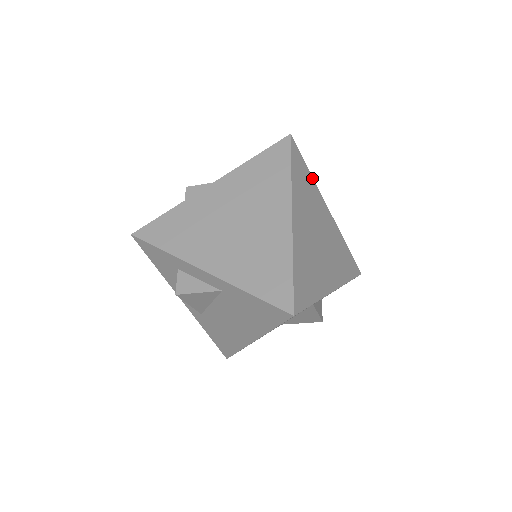
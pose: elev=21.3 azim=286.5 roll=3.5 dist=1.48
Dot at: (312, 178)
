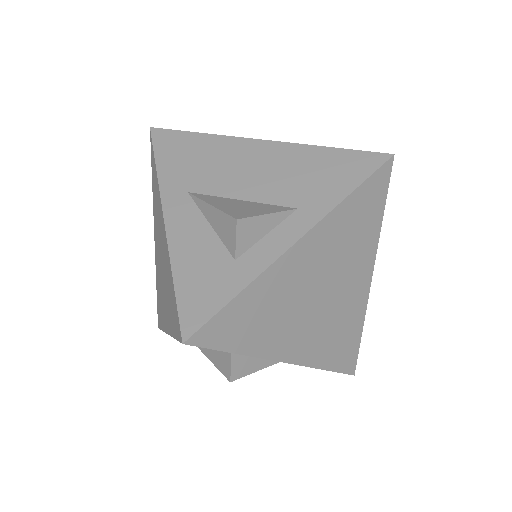
Dot at: occluded
